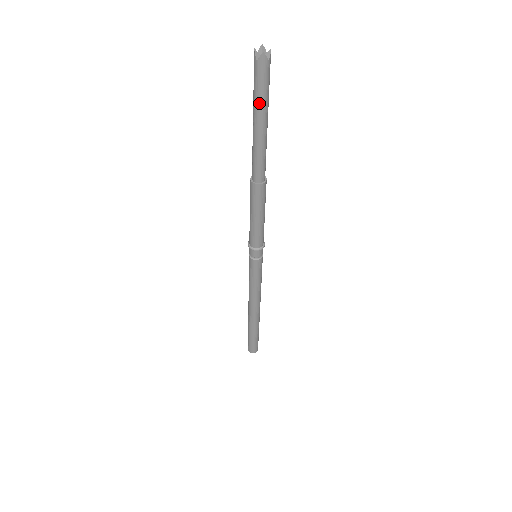
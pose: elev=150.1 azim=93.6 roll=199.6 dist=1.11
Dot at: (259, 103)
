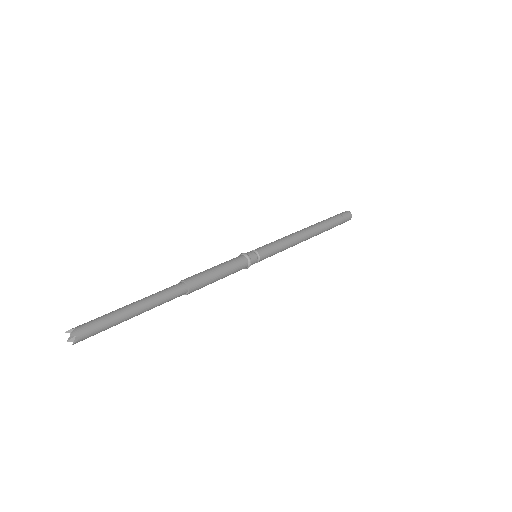
Dot at: occluded
